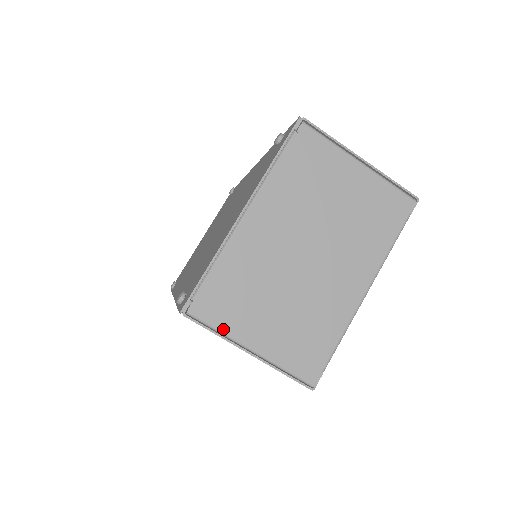
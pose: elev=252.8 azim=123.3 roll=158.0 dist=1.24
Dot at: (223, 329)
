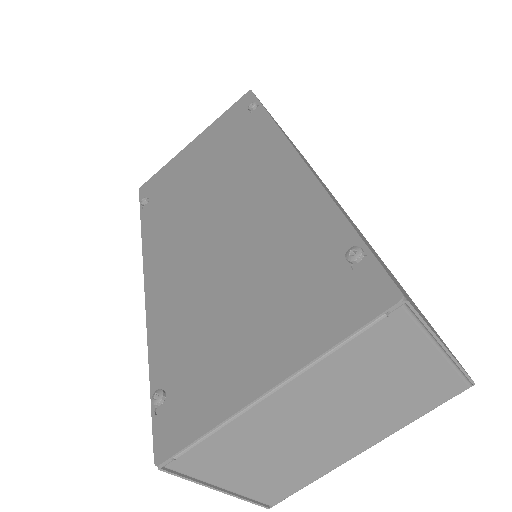
Dot at: (200, 477)
